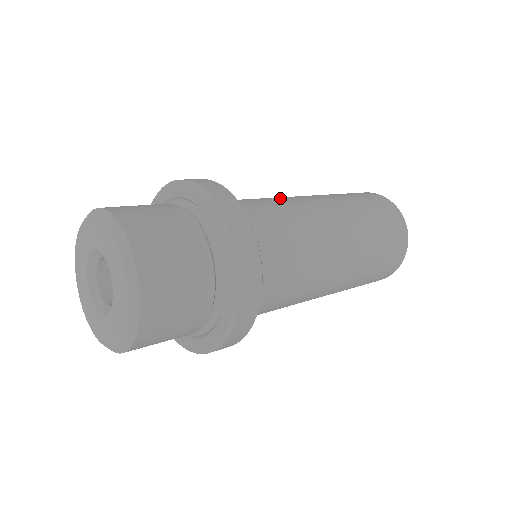
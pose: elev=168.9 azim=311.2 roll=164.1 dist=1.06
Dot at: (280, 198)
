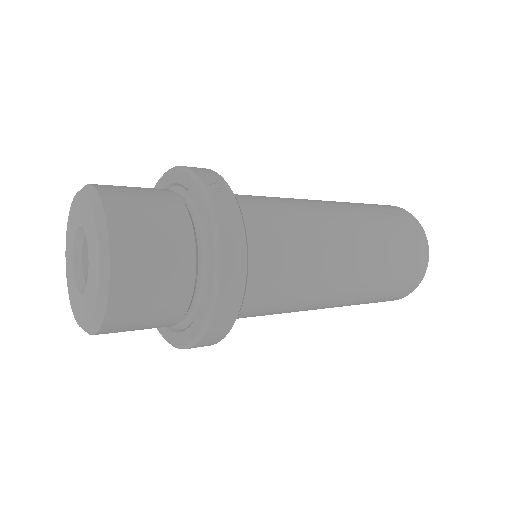
Dot at: (301, 207)
